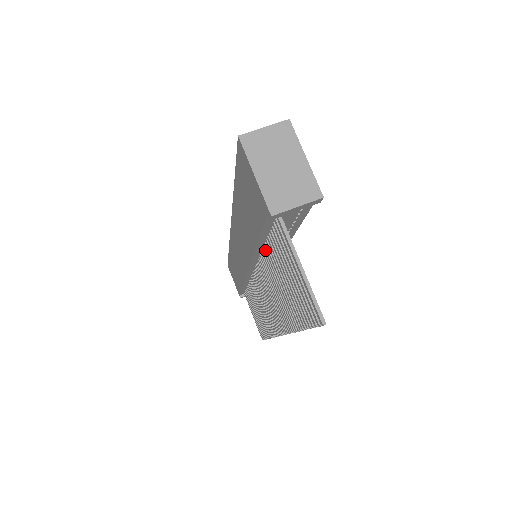
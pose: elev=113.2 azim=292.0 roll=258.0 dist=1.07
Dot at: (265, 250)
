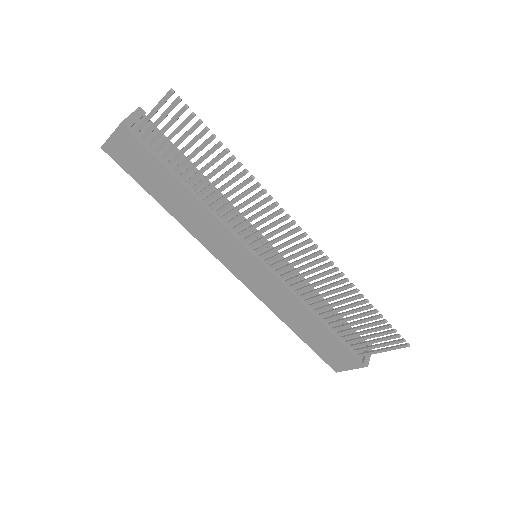
Dot at: (195, 188)
